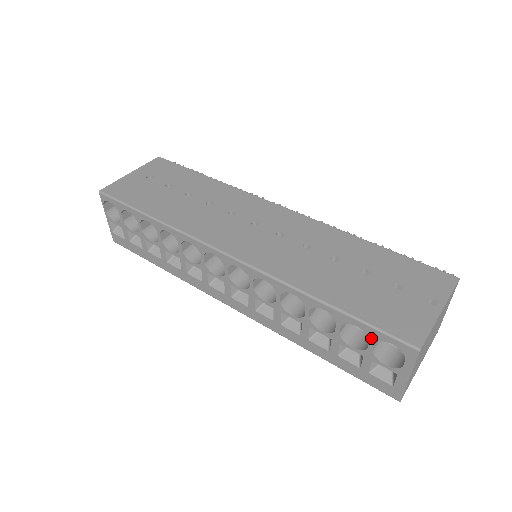
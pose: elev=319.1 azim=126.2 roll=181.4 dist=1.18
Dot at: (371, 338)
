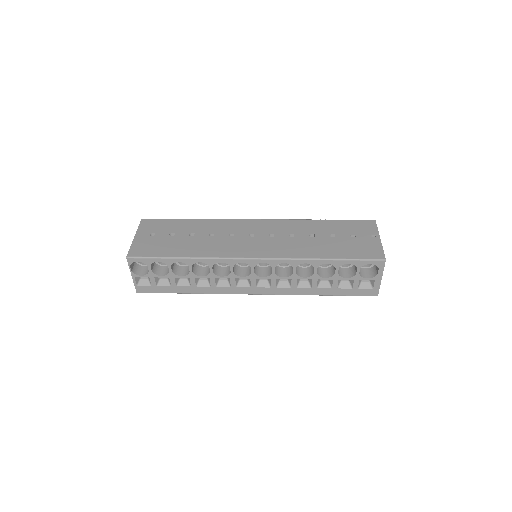
Dot at: (358, 267)
